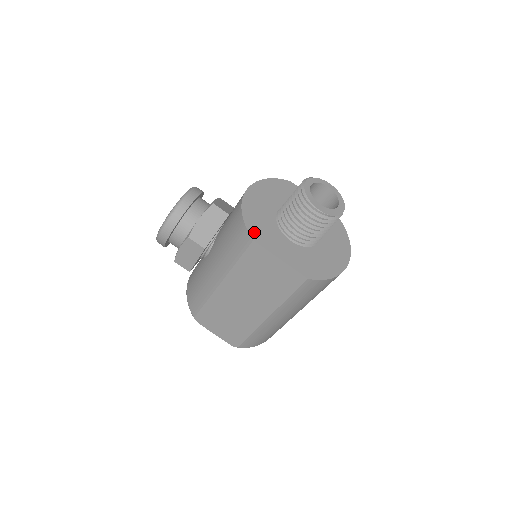
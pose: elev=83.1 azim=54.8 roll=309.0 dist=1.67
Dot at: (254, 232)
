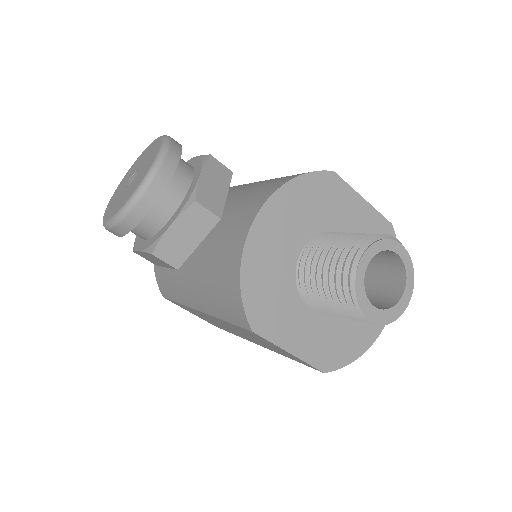
Dot at: (256, 314)
